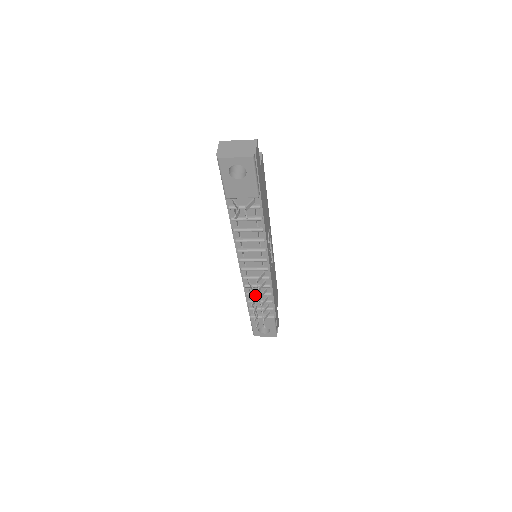
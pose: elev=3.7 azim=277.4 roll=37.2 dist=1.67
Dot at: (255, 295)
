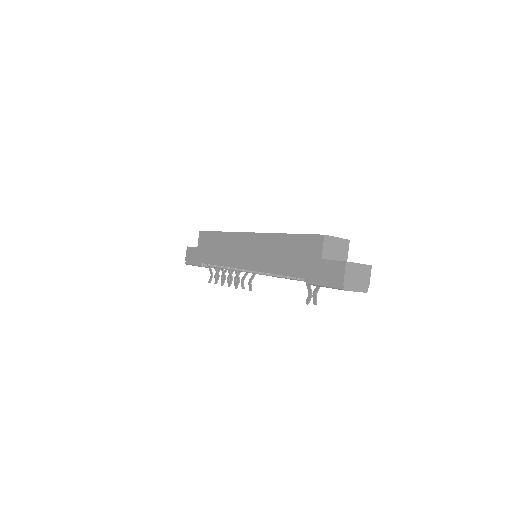
Dot at: occluded
